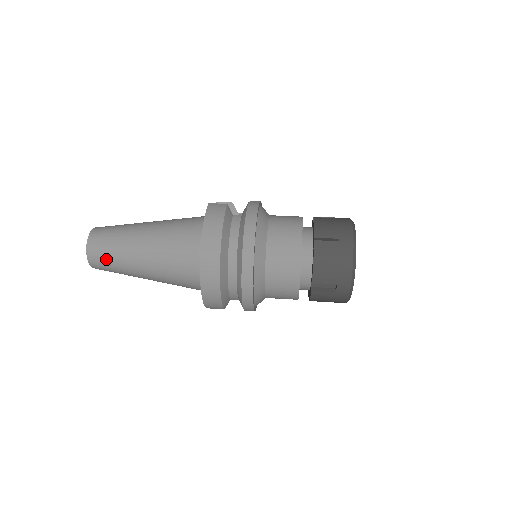
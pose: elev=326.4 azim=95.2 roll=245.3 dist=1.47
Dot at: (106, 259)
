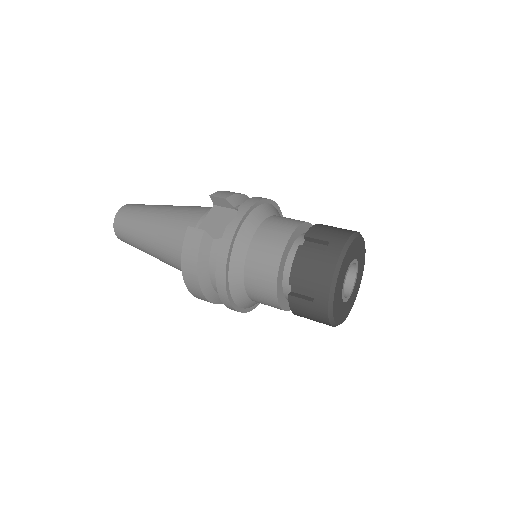
Dot at: (133, 246)
